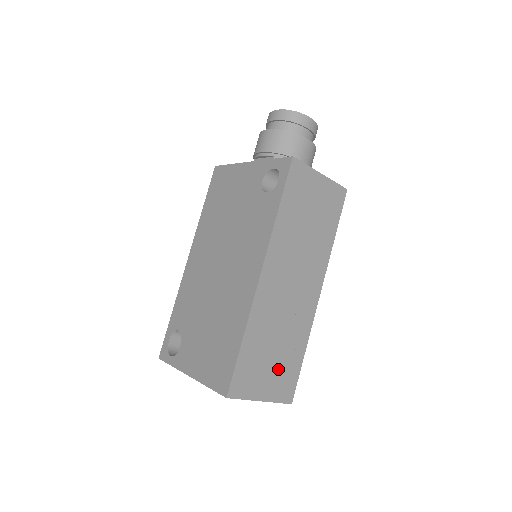
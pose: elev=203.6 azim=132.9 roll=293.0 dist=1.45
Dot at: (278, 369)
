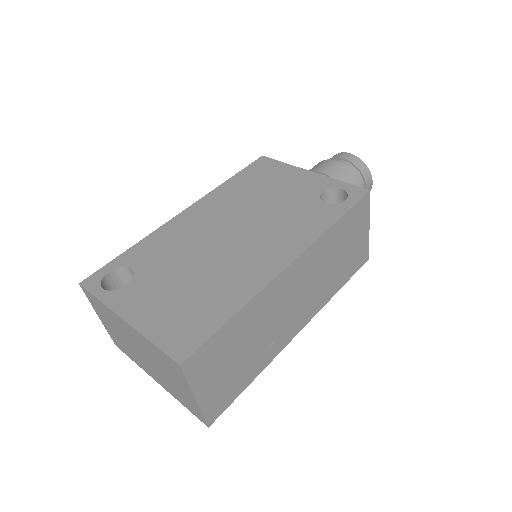
Dot at: (229, 376)
